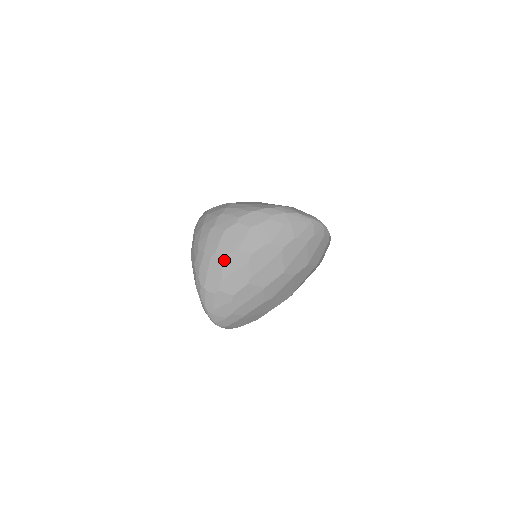
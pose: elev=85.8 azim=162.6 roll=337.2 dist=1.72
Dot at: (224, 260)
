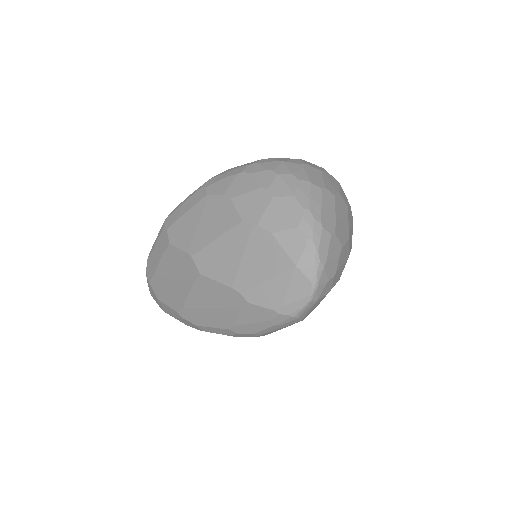
Dot at: (335, 198)
